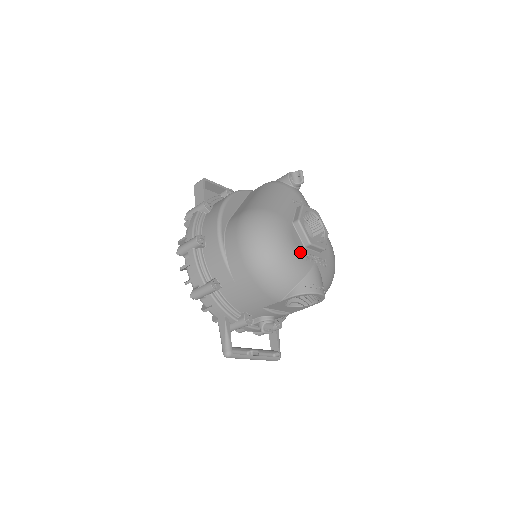
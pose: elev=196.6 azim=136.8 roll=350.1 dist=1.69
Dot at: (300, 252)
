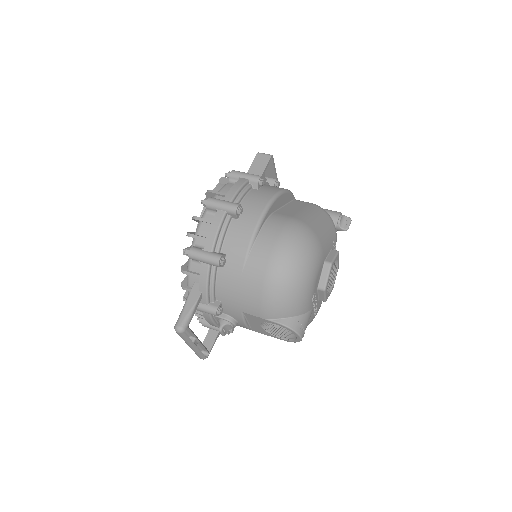
Dot at: (314, 291)
